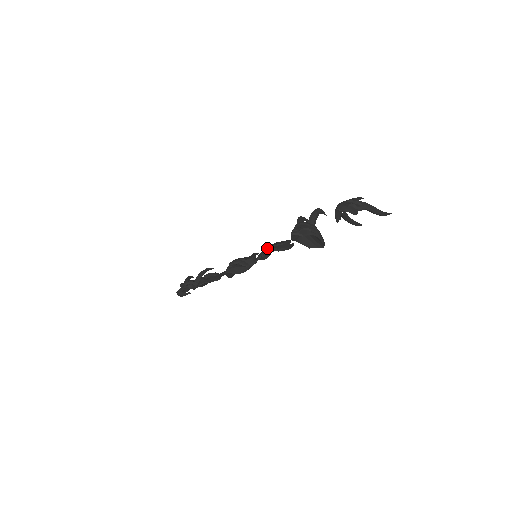
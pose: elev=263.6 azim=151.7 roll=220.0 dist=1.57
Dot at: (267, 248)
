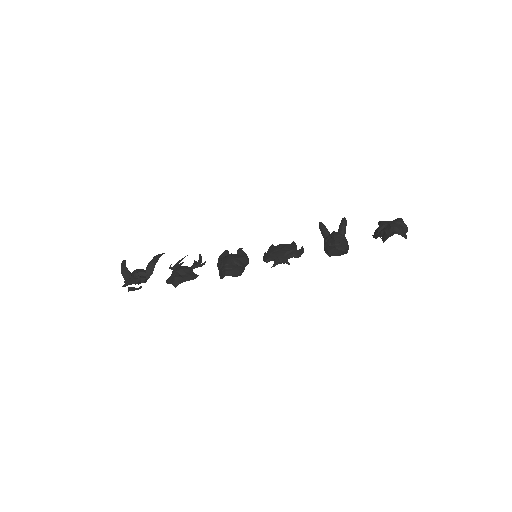
Dot at: (284, 253)
